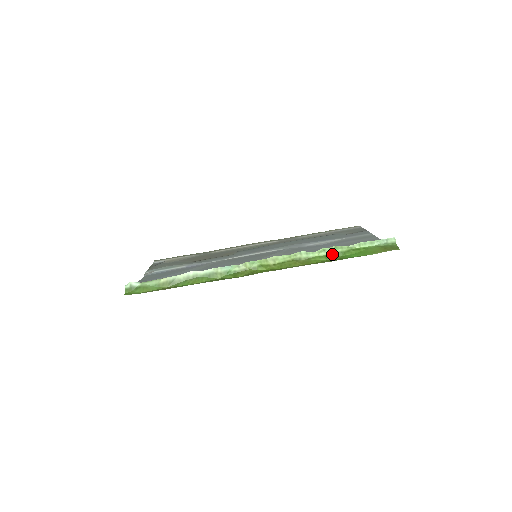
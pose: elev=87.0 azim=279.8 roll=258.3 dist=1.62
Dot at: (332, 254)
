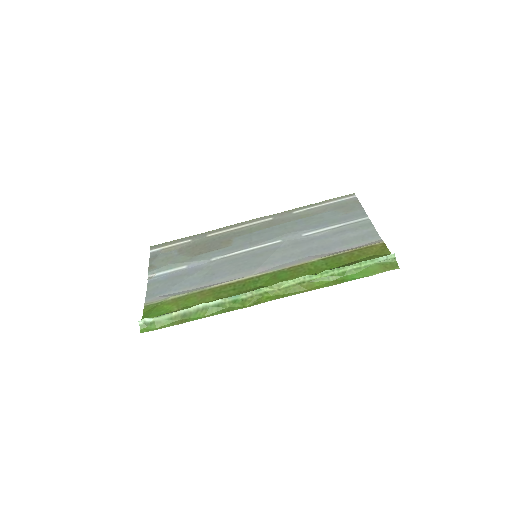
Dot at: (334, 275)
